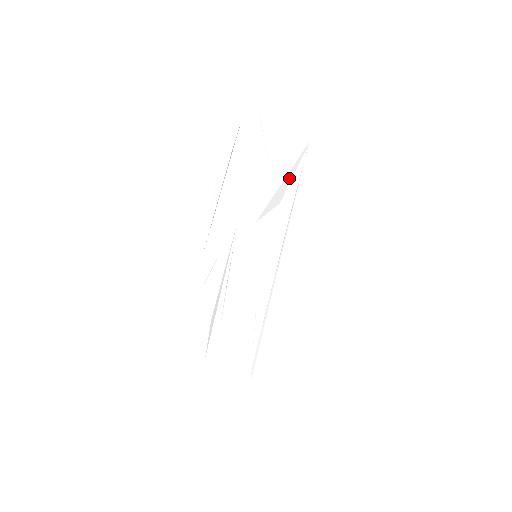
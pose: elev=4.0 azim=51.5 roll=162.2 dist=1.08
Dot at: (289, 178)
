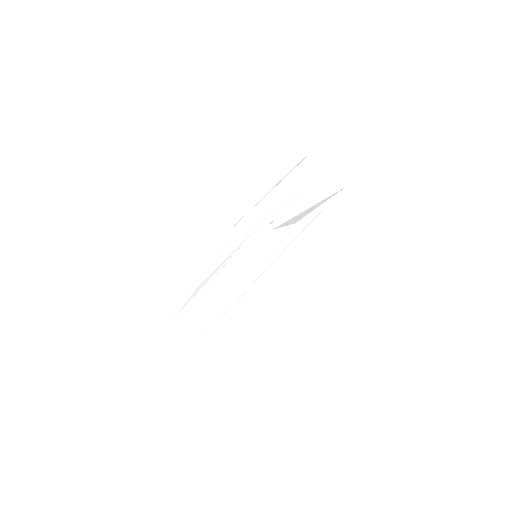
Dot at: (314, 207)
